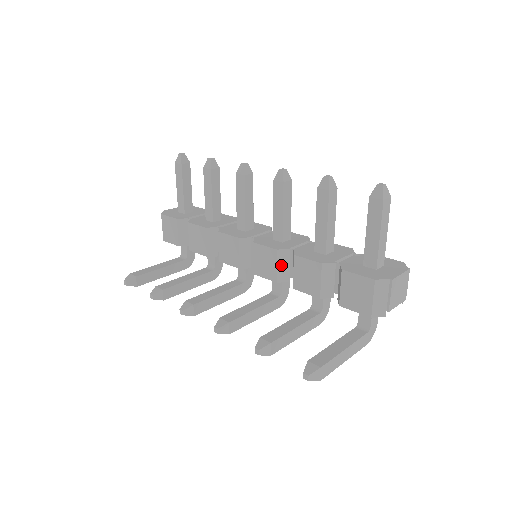
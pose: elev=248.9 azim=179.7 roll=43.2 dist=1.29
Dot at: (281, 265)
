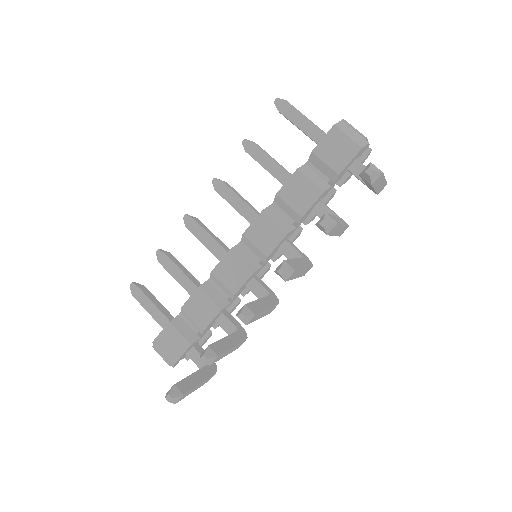
Dot at: (277, 219)
